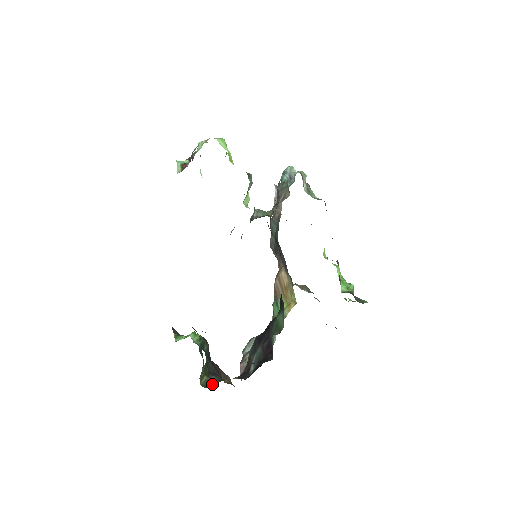
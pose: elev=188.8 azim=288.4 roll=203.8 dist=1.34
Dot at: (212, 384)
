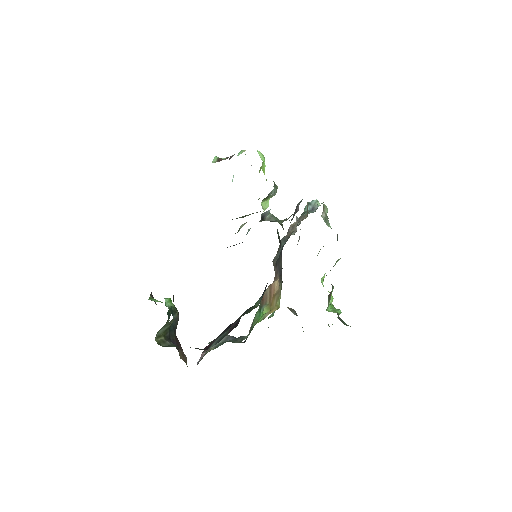
Dot at: (167, 346)
